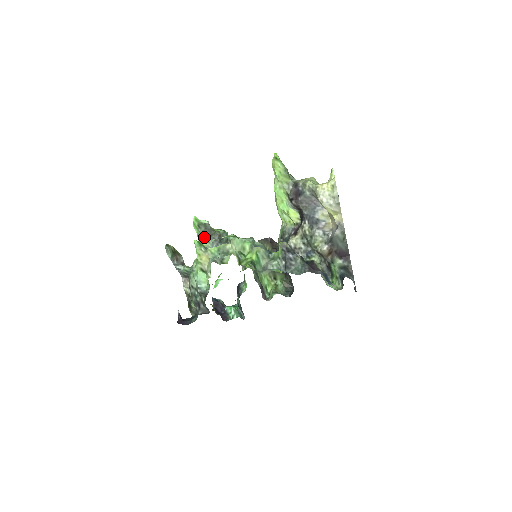
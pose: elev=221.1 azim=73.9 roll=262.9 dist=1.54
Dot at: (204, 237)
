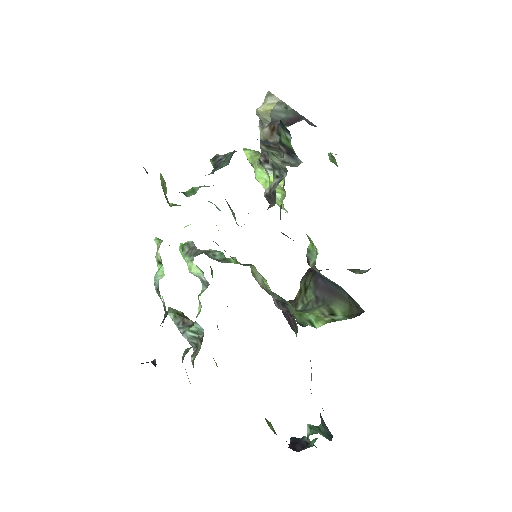
Dot at: (189, 259)
